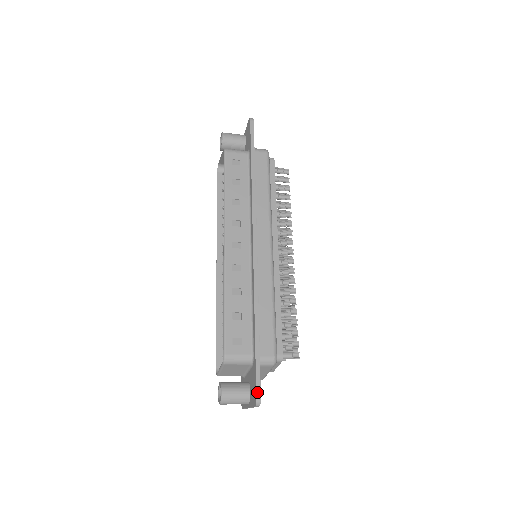
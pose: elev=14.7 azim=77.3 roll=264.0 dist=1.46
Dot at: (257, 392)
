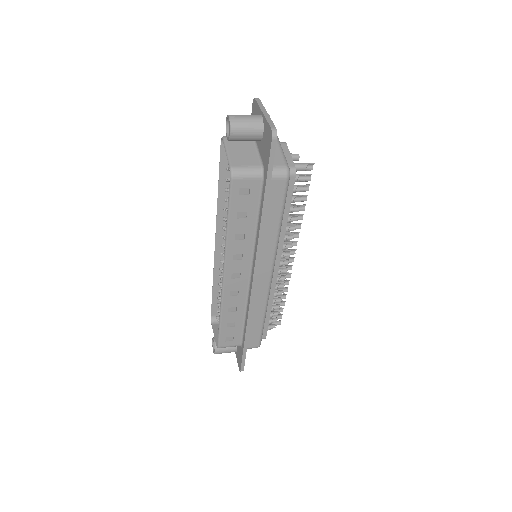
Dot at: (241, 368)
